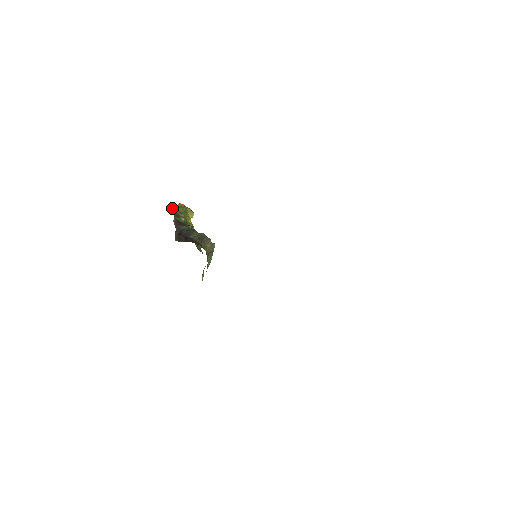
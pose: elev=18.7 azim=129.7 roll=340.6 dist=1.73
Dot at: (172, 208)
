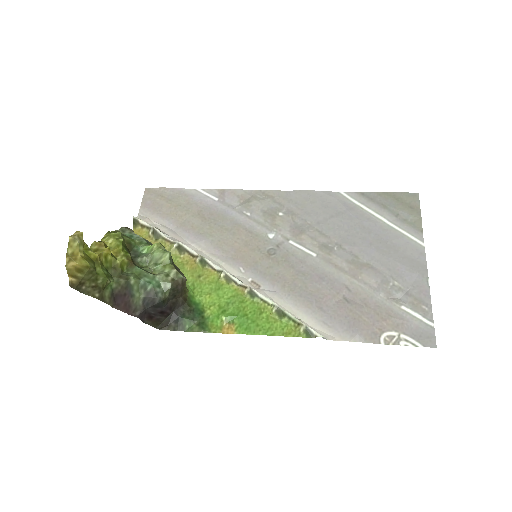
Dot at: (75, 289)
